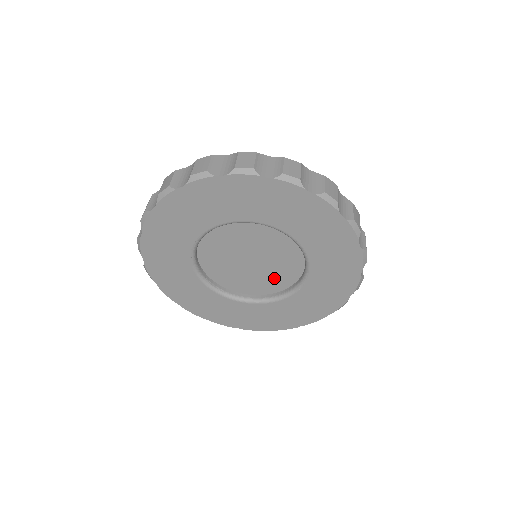
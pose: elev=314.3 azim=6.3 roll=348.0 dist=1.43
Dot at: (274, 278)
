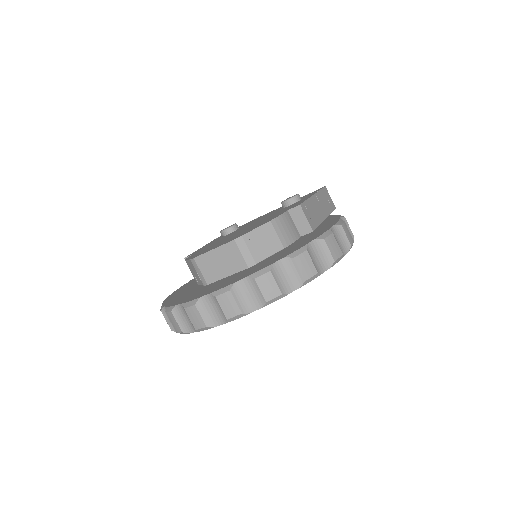
Dot at: occluded
